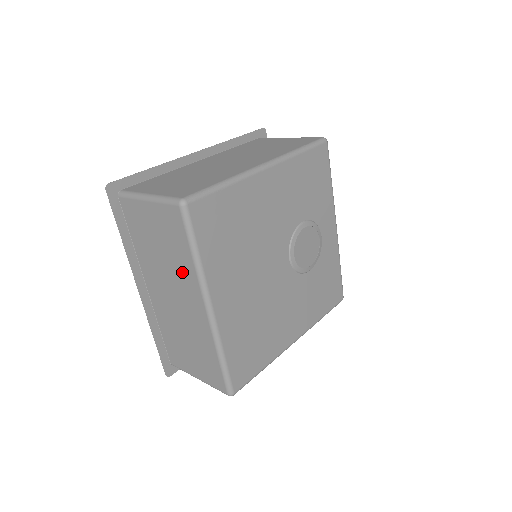
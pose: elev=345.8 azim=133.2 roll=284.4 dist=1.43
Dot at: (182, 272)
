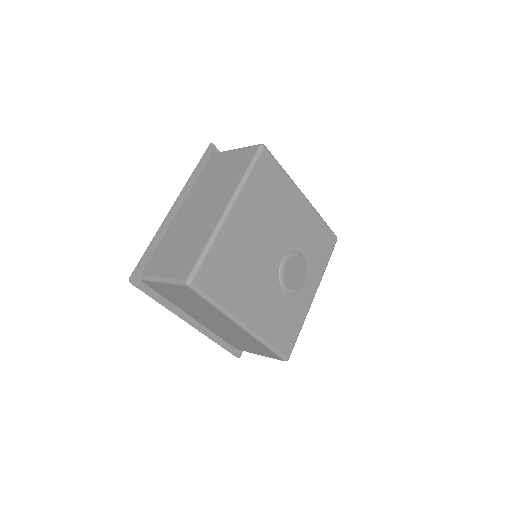
Dot at: (226, 186)
